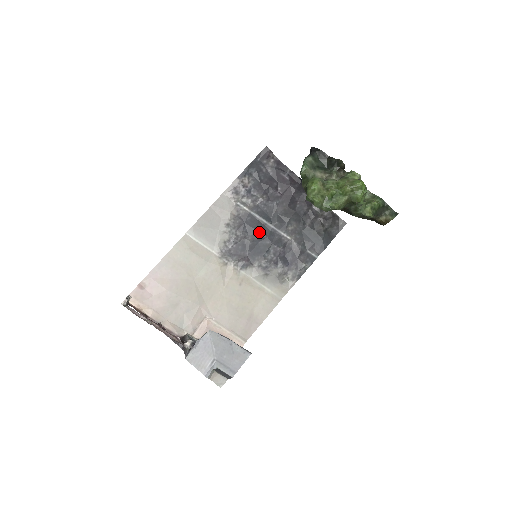
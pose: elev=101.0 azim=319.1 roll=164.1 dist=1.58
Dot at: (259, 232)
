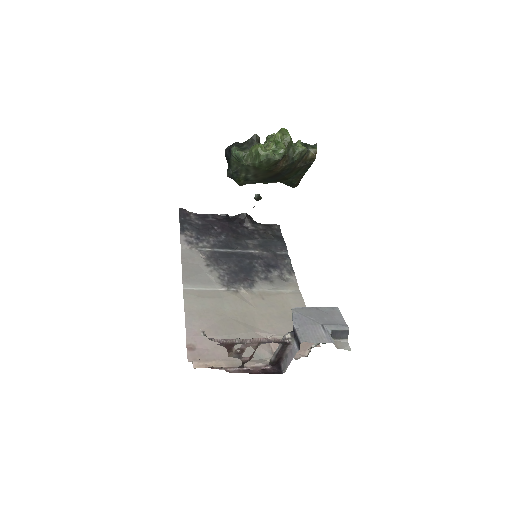
Dot at: (234, 258)
